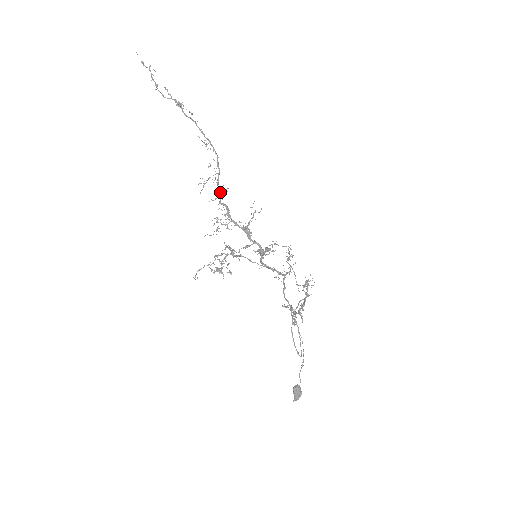
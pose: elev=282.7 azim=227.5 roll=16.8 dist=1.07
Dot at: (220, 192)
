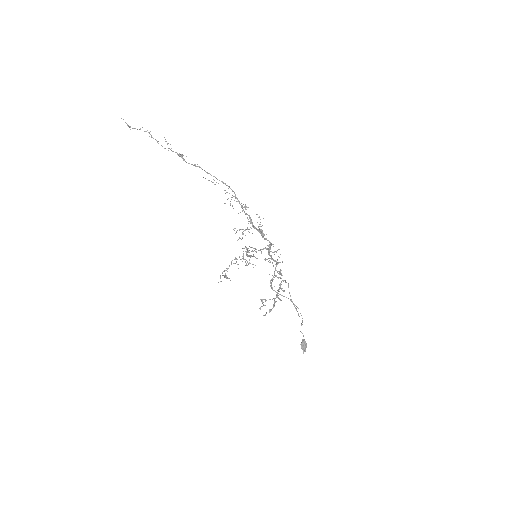
Dot at: (242, 207)
